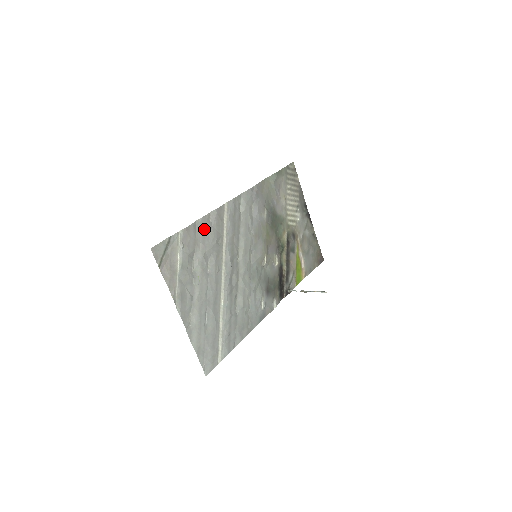
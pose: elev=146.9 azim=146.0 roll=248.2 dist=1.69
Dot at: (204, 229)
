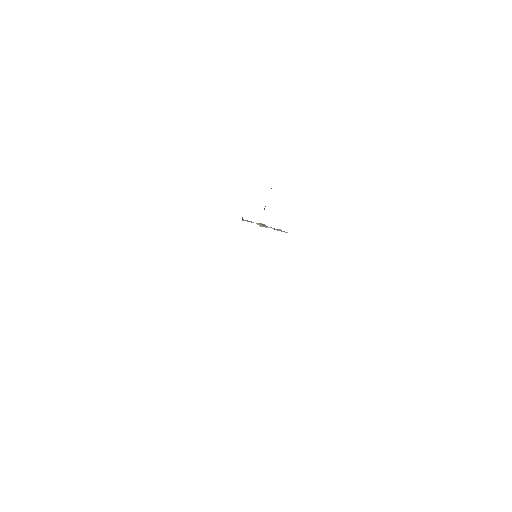
Dot at: occluded
